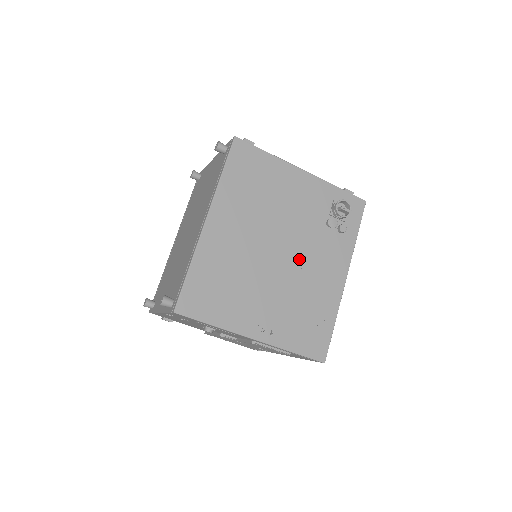
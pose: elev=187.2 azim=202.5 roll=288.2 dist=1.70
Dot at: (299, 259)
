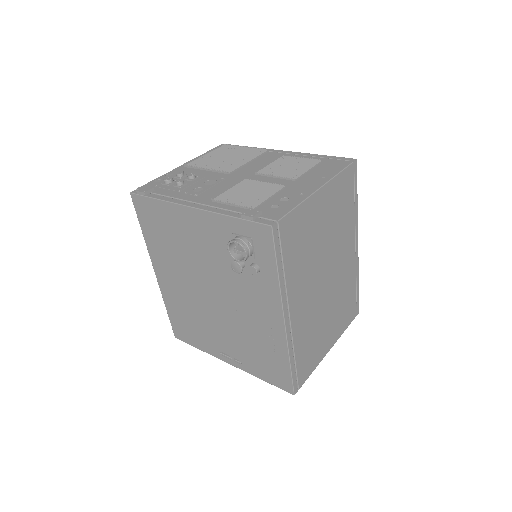
Dot at: (230, 302)
